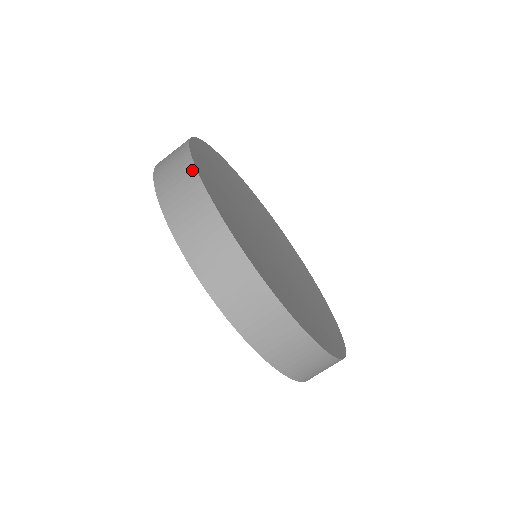
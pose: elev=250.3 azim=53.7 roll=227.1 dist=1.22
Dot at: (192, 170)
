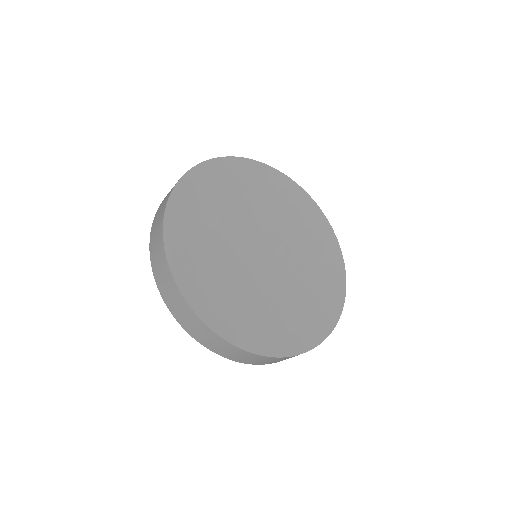
Dot at: (268, 358)
